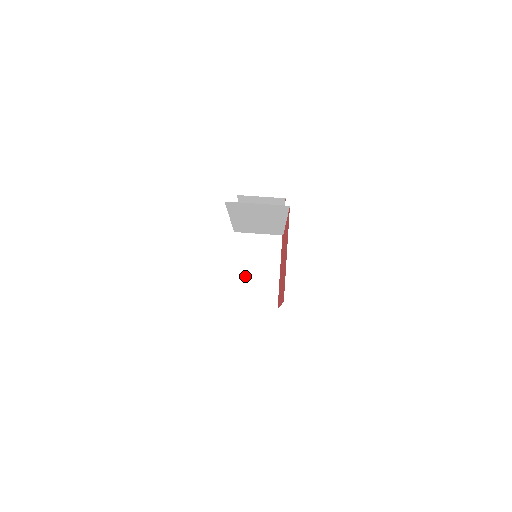
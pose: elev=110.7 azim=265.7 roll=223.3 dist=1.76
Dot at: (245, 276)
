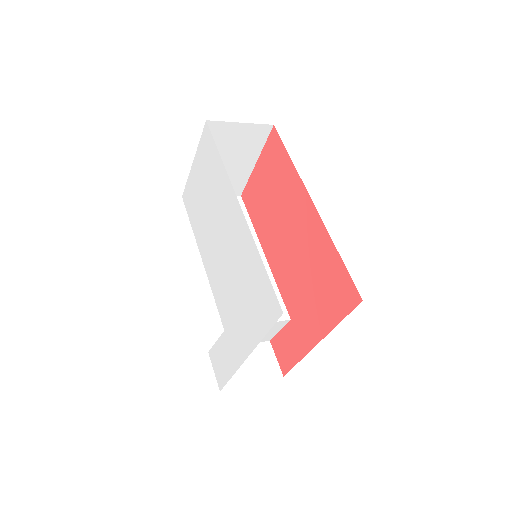
Dot at: occluded
